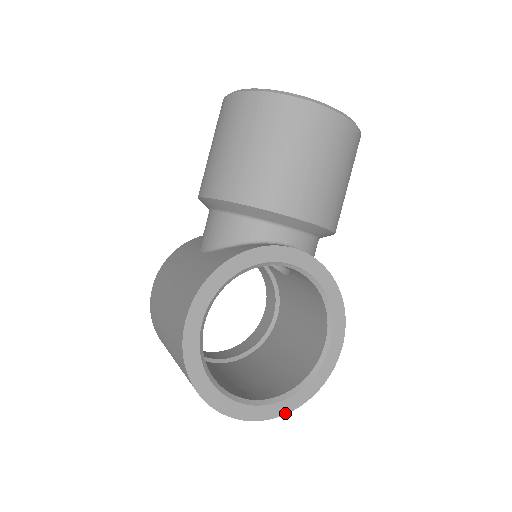
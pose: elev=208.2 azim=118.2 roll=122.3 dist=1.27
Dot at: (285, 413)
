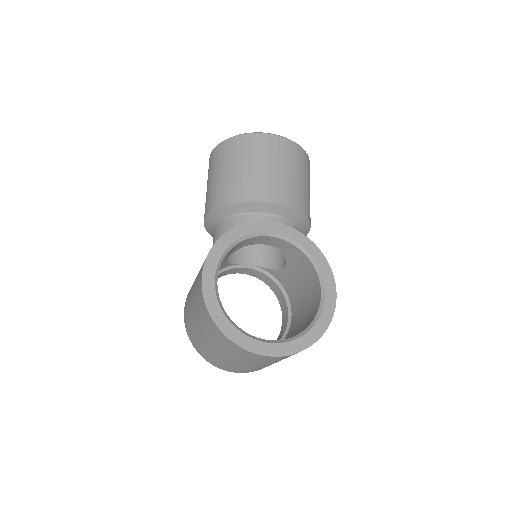
Dot at: (302, 350)
